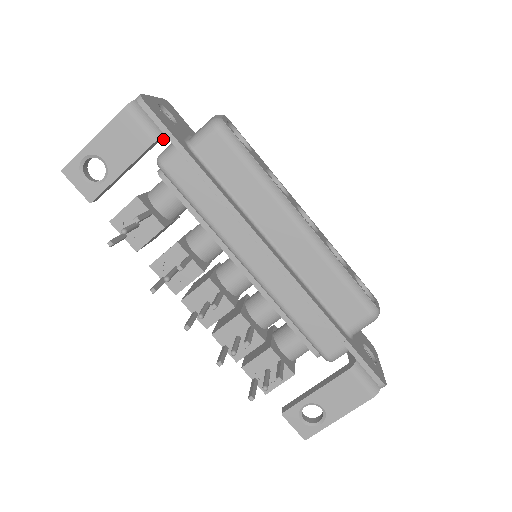
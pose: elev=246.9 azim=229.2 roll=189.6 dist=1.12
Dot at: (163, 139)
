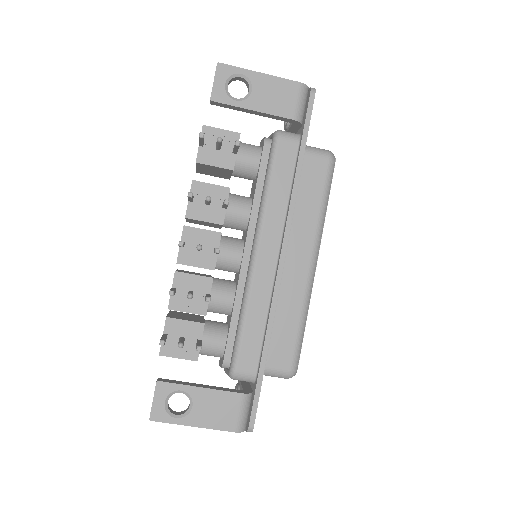
Dot at: (293, 125)
